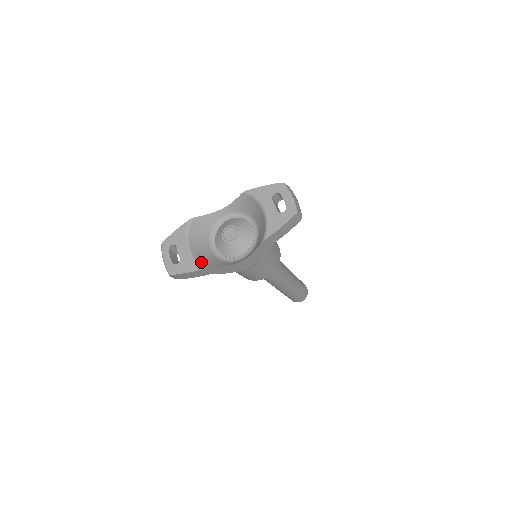
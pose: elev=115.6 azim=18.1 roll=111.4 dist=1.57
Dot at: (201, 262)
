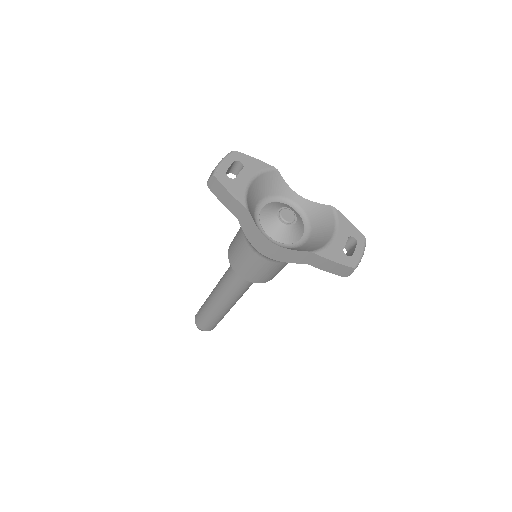
Dot at: (248, 201)
